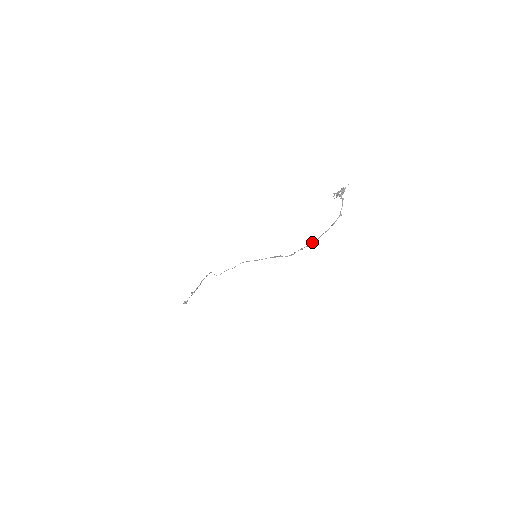
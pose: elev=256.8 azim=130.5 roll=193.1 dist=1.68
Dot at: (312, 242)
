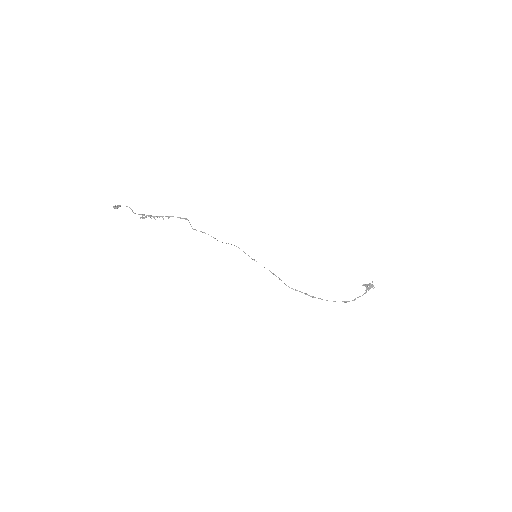
Dot at: (319, 298)
